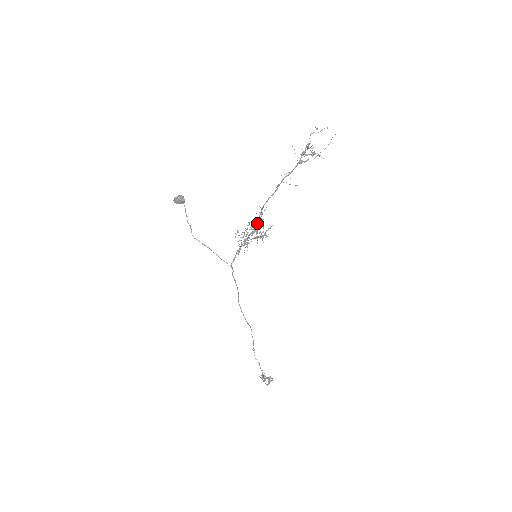
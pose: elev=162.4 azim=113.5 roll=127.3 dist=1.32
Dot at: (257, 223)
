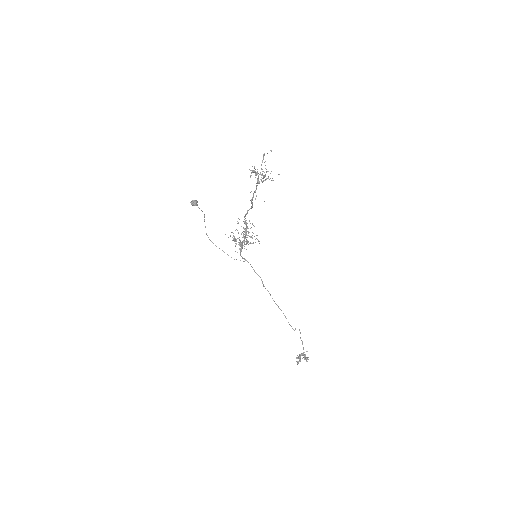
Dot at: occluded
